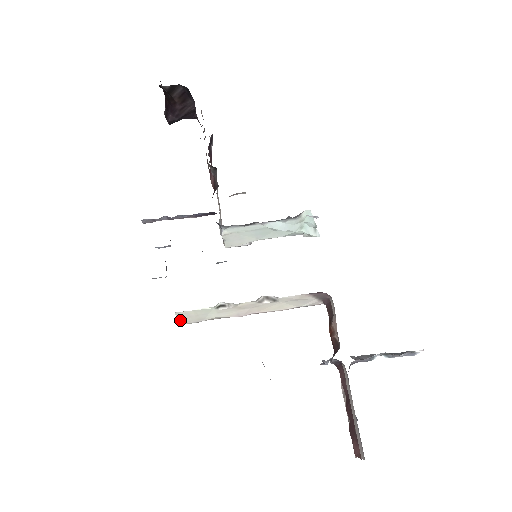
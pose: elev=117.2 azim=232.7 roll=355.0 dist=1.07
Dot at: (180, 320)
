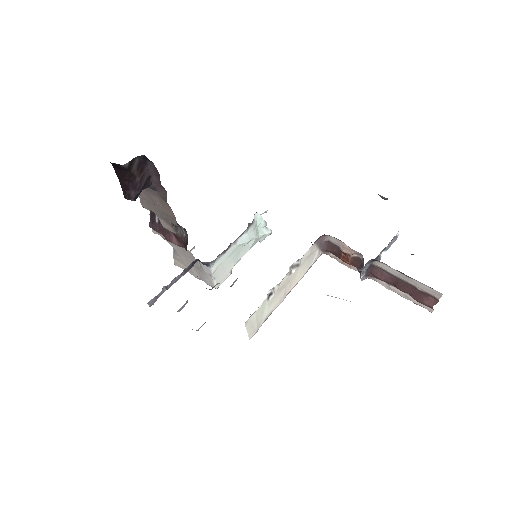
Dot at: occluded
